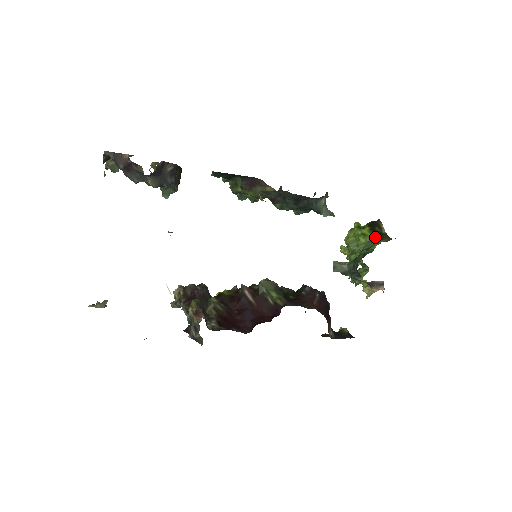
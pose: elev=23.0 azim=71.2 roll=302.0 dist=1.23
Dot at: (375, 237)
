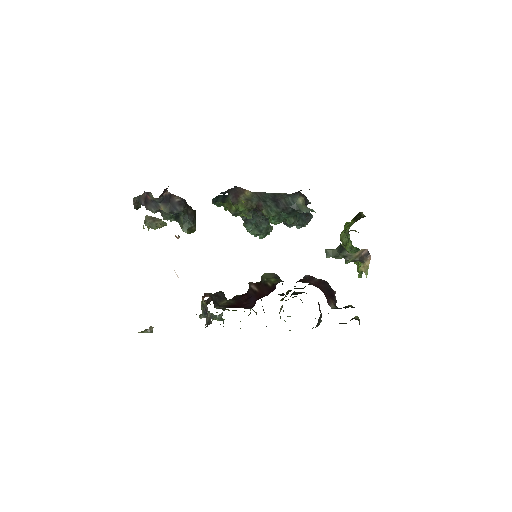
Dot at: (356, 221)
